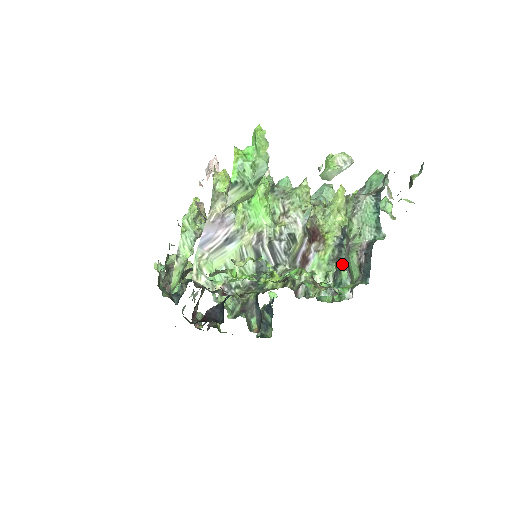
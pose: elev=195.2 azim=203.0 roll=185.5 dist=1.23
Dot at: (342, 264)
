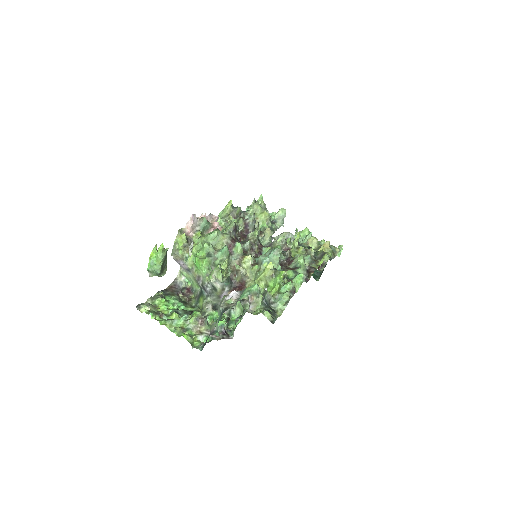
Dot at: (238, 317)
